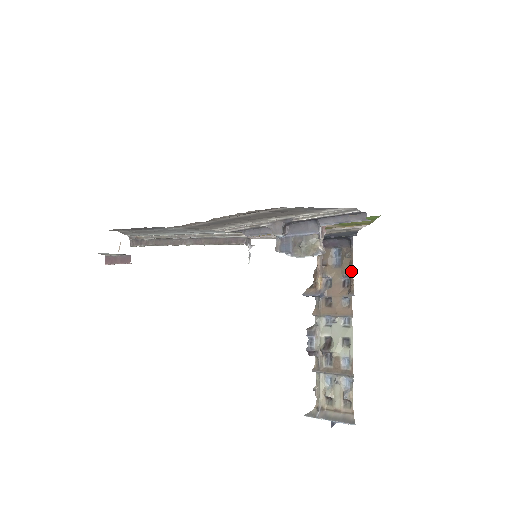
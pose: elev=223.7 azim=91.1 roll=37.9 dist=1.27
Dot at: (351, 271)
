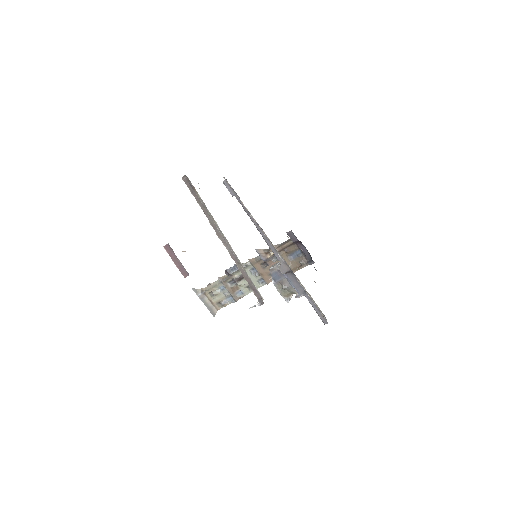
Dot at: (293, 271)
